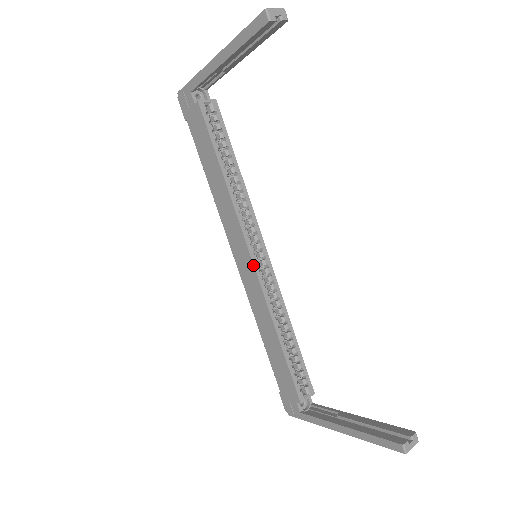
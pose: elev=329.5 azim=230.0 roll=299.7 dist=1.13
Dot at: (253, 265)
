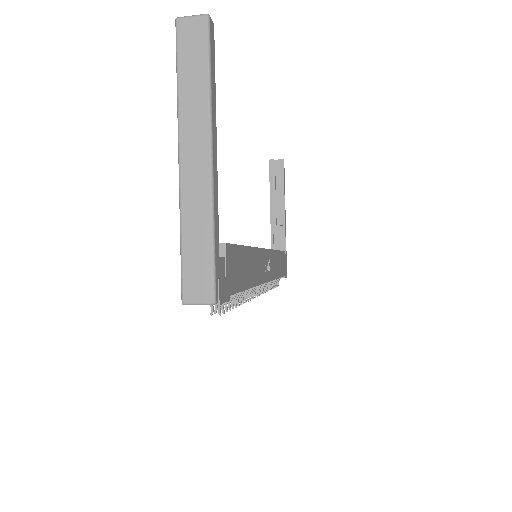
Dot at: occluded
